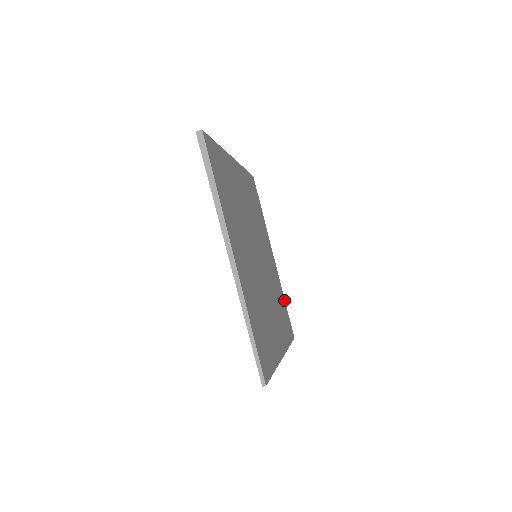
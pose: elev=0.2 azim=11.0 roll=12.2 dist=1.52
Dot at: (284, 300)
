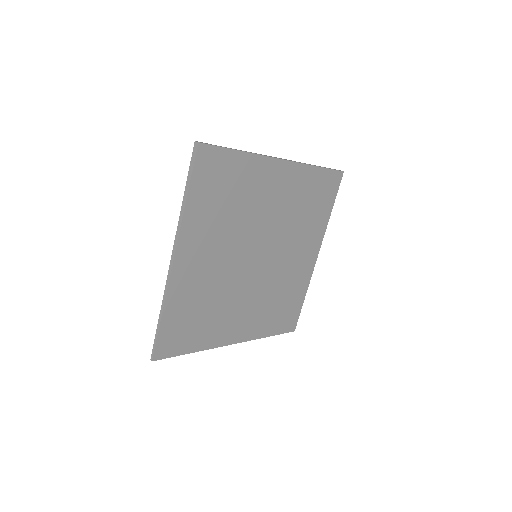
Dot at: (303, 297)
